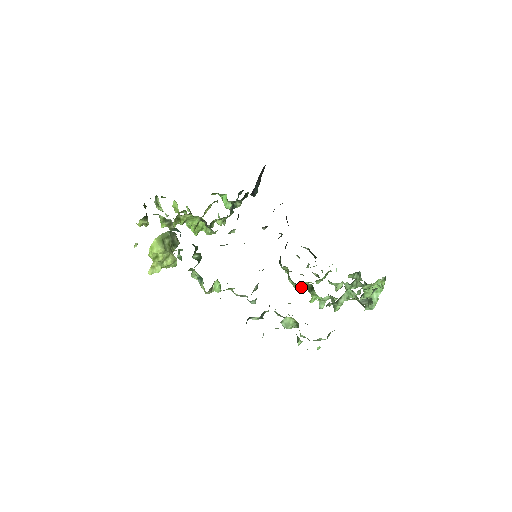
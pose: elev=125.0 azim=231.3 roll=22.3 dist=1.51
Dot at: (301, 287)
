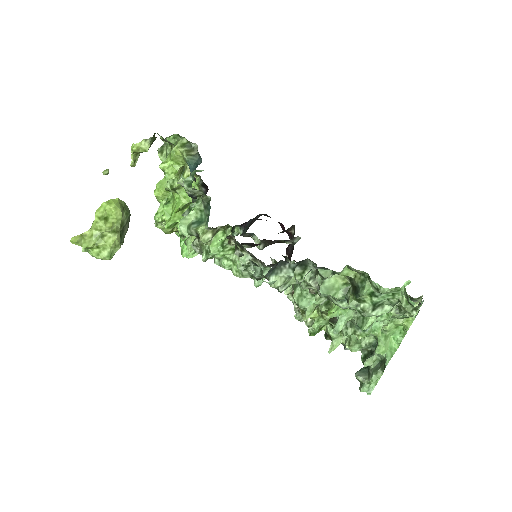
Dot at: (308, 306)
